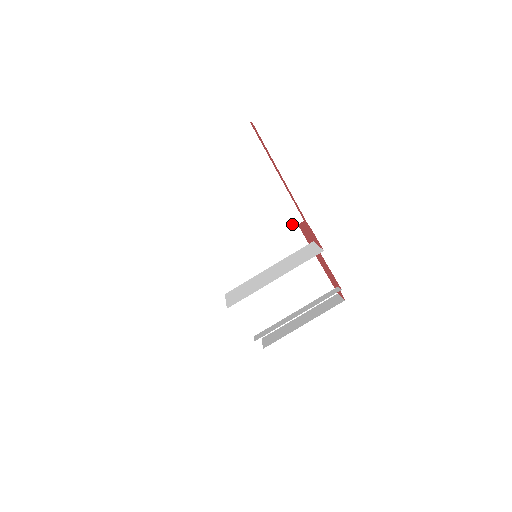
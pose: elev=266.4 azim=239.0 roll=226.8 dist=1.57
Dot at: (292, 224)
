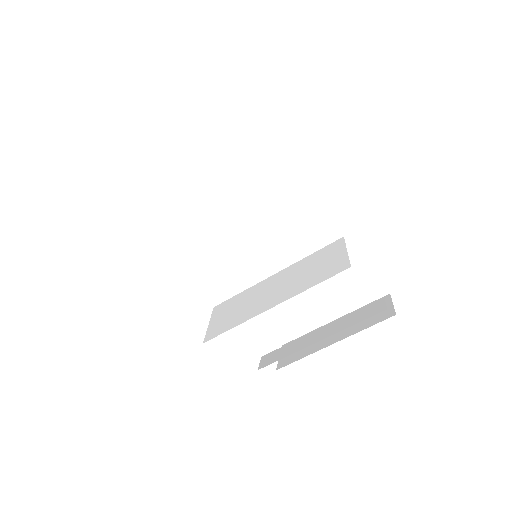
Dot at: (303, 217)
